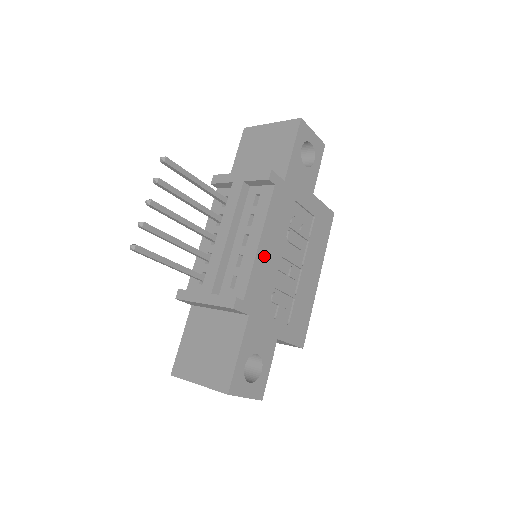
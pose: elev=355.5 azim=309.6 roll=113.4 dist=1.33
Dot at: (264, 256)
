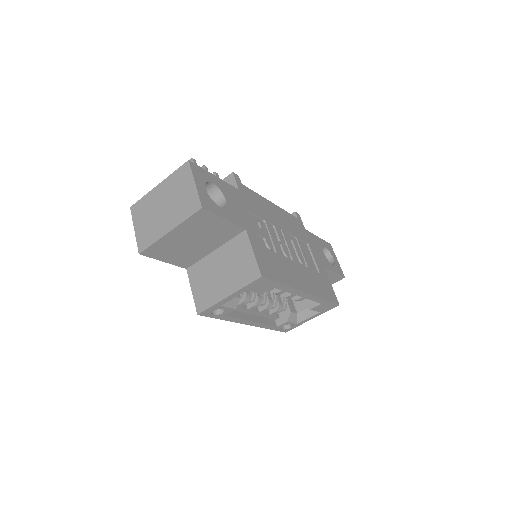
Dot at: (270, 208)
